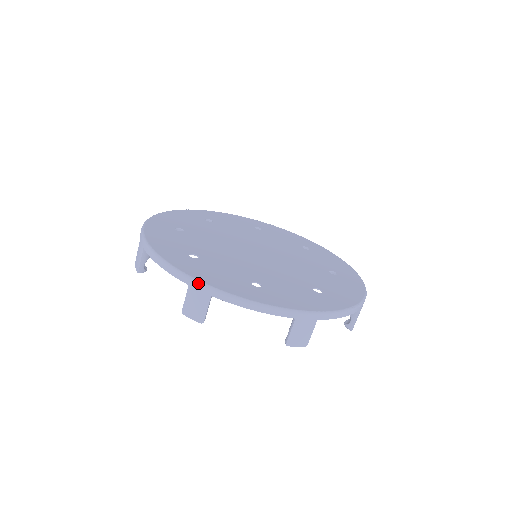
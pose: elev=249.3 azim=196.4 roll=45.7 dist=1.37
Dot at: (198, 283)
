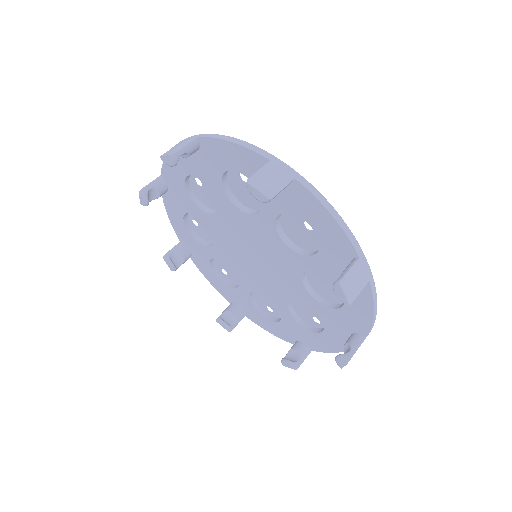
Dot at: (193, 136)
